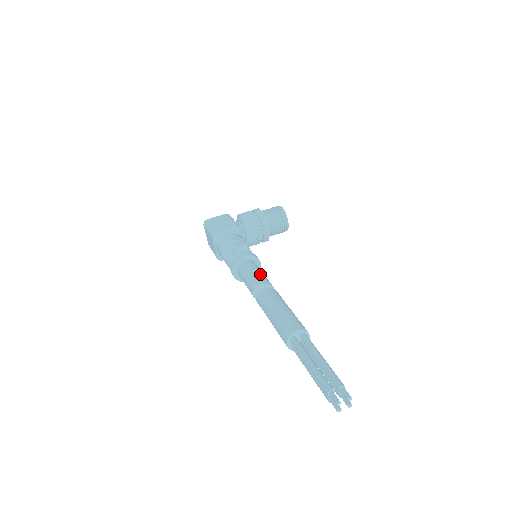
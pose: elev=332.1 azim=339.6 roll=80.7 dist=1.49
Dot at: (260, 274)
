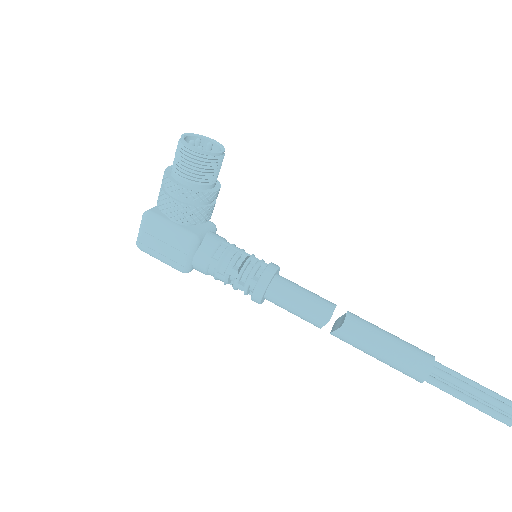
Dot at: (306, 308)
